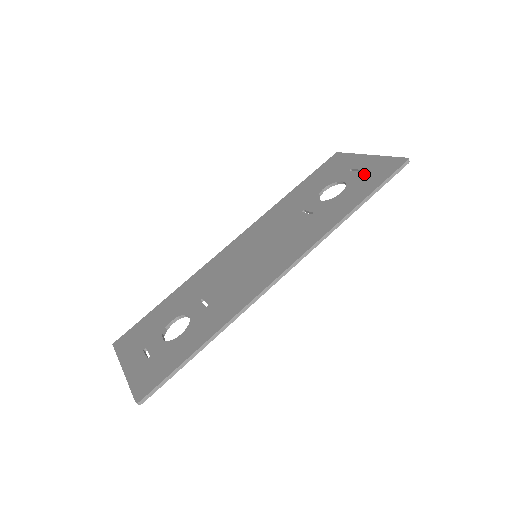
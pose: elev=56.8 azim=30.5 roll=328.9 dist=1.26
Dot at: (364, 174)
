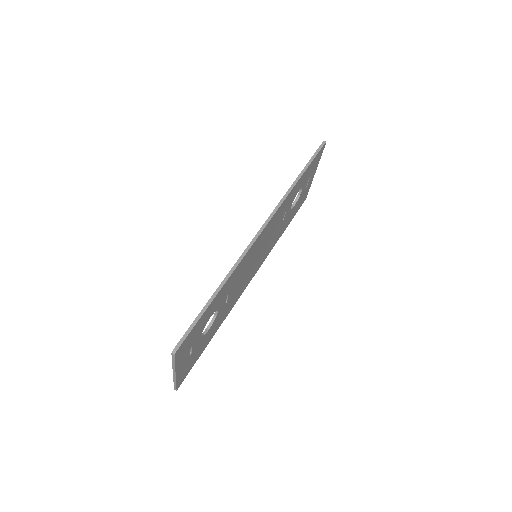
Dot at: occluded
